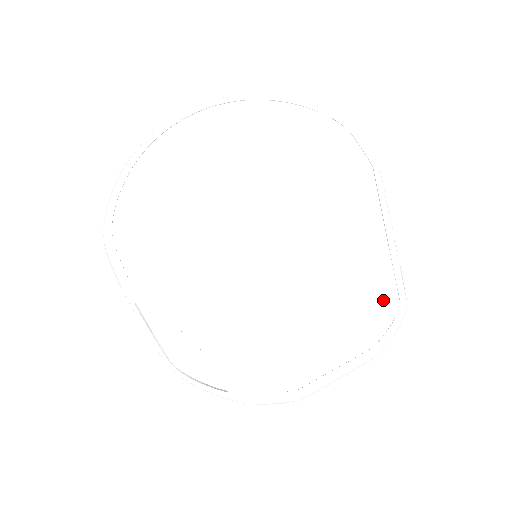
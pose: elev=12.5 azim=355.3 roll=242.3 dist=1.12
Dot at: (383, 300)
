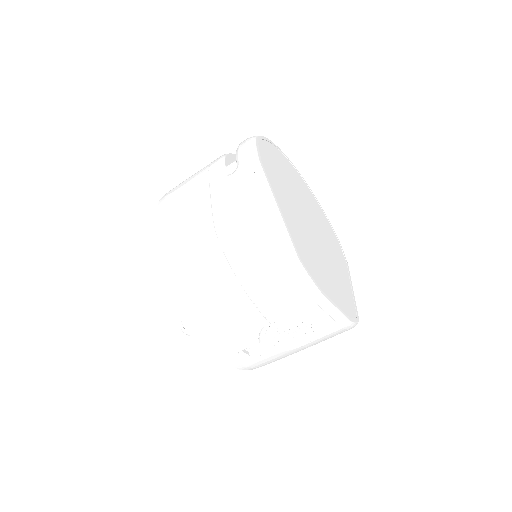
Dot at: (351, 306)
